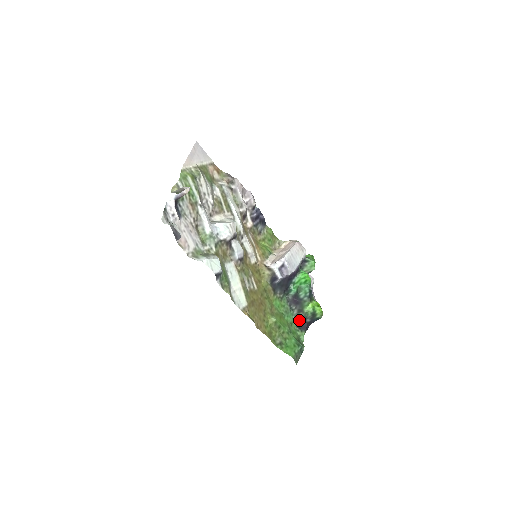
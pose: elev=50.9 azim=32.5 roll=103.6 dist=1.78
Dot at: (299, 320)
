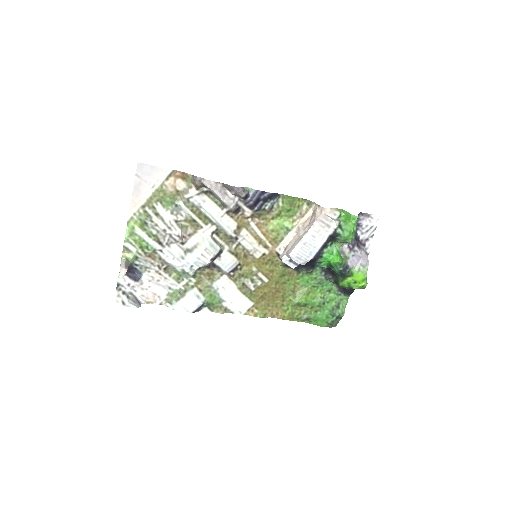
Dot at: occluded
